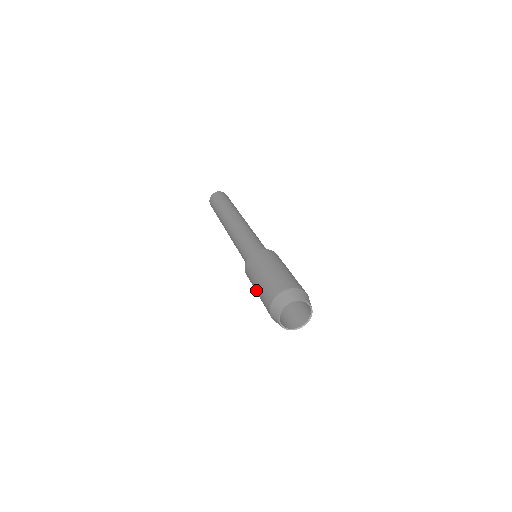
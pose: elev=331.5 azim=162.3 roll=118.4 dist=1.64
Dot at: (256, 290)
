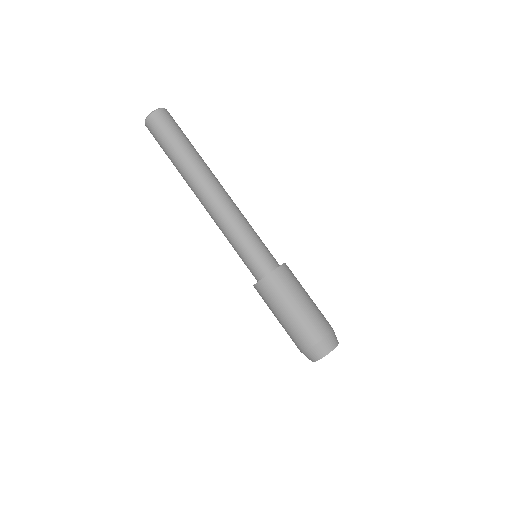
Dot at: occluded
